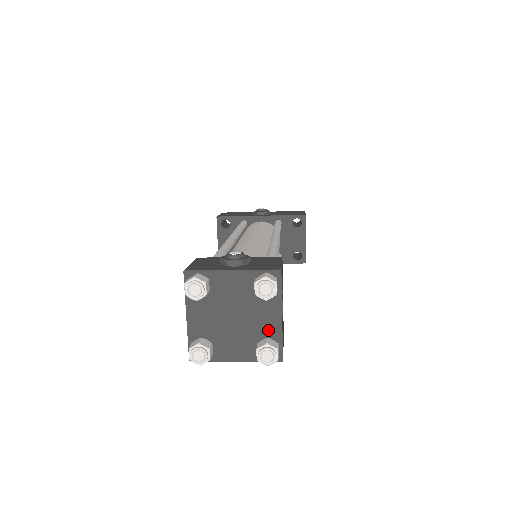
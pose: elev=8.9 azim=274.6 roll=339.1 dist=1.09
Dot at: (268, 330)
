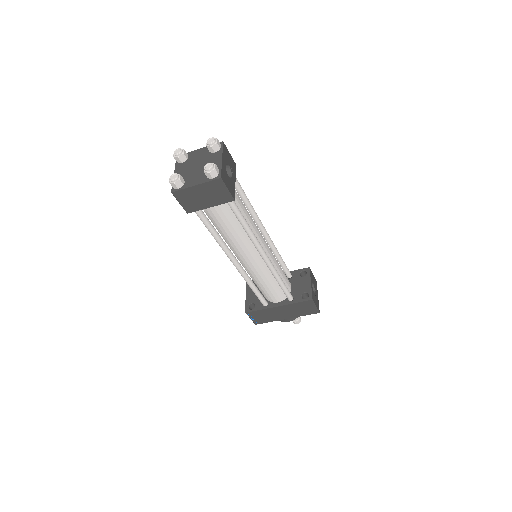
Dot at: occluded
